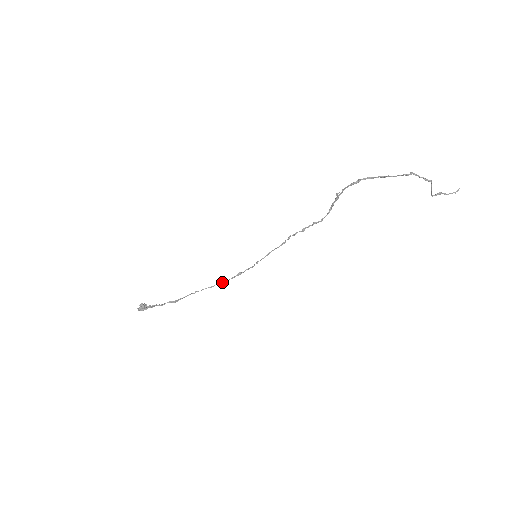
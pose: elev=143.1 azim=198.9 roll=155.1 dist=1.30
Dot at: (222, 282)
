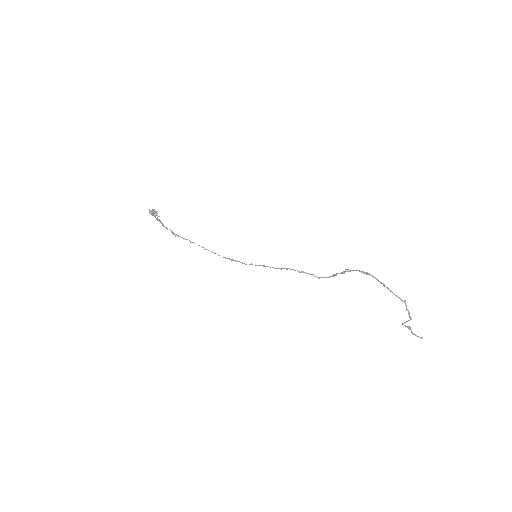
Dot at: occluded
